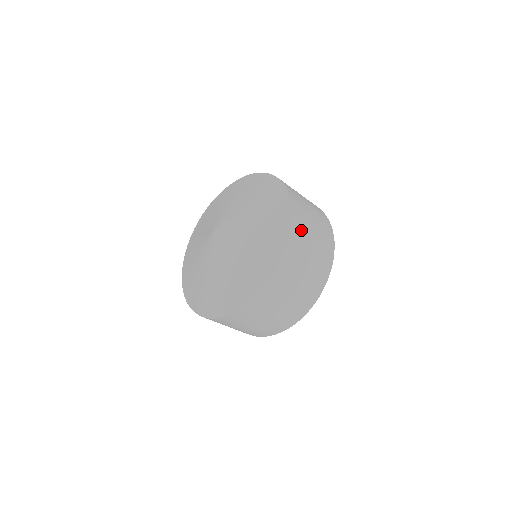
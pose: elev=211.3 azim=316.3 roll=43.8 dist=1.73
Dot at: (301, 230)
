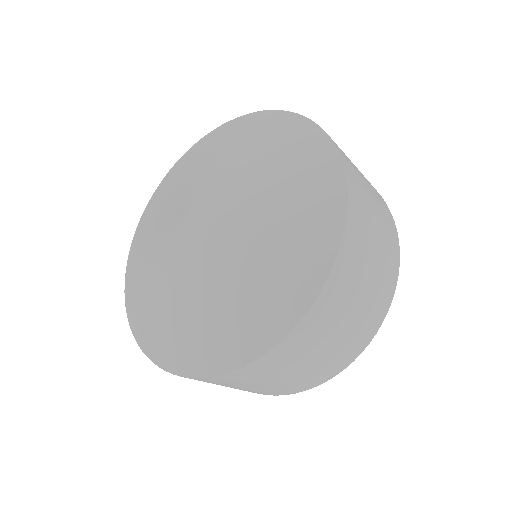
Dot at: (317, 327)
